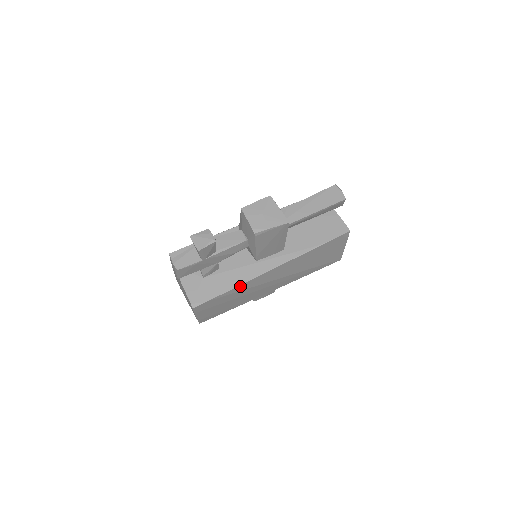
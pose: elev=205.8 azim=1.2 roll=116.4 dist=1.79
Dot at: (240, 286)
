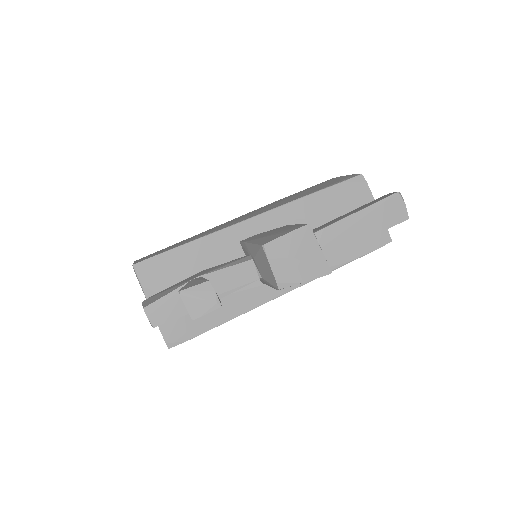
Dot at: (235, 316)
